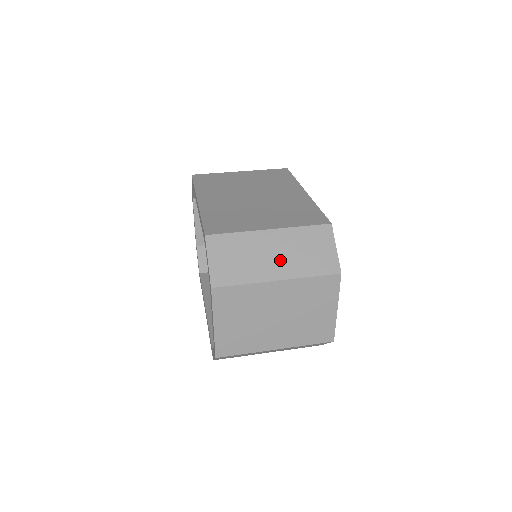
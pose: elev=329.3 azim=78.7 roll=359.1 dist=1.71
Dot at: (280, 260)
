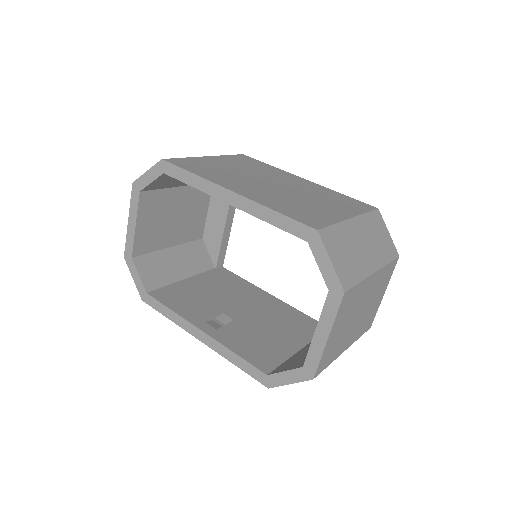
Dot at: (369, 250)
